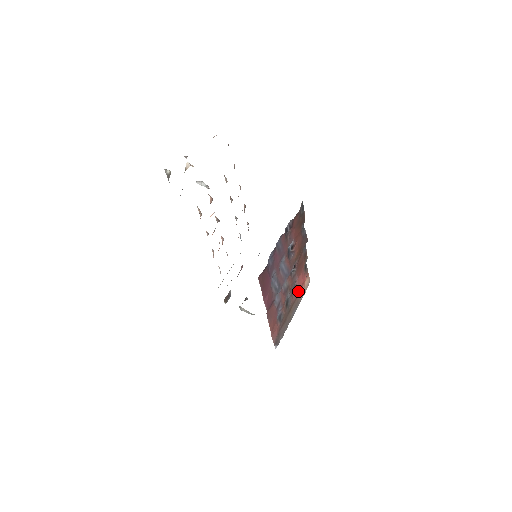
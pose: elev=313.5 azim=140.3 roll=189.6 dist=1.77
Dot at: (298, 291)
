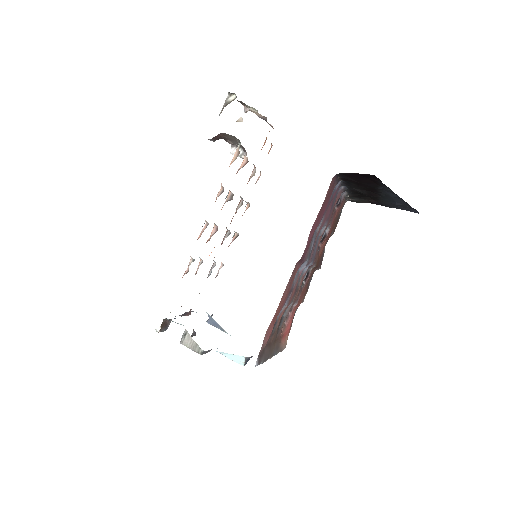
Dot at: (283, 333)
